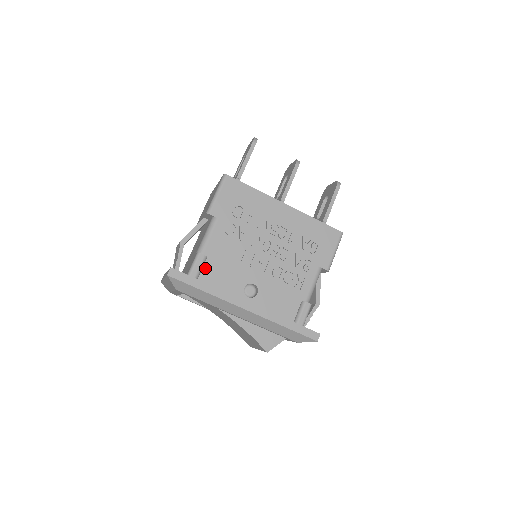
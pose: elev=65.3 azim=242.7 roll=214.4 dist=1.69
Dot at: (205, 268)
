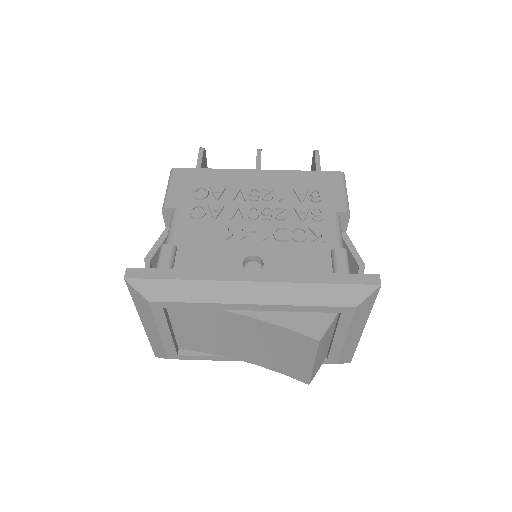
Dot at: (178, 260)
